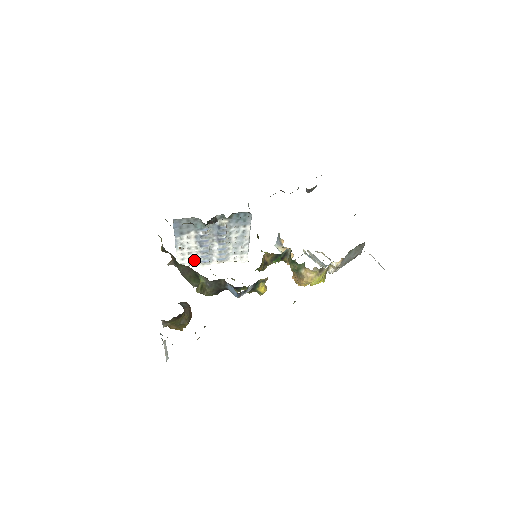
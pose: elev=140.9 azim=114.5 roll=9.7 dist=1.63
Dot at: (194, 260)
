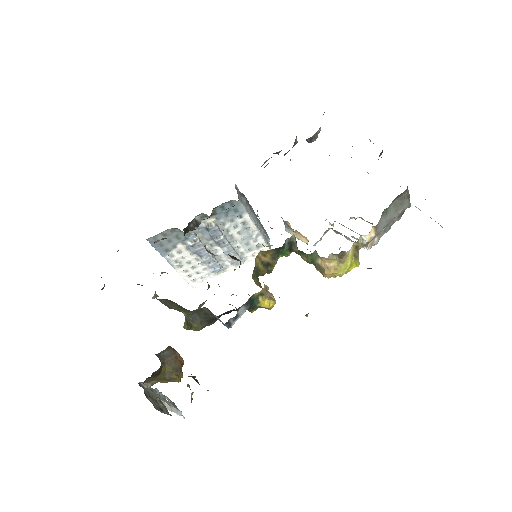
Dot at: (204, 272)
